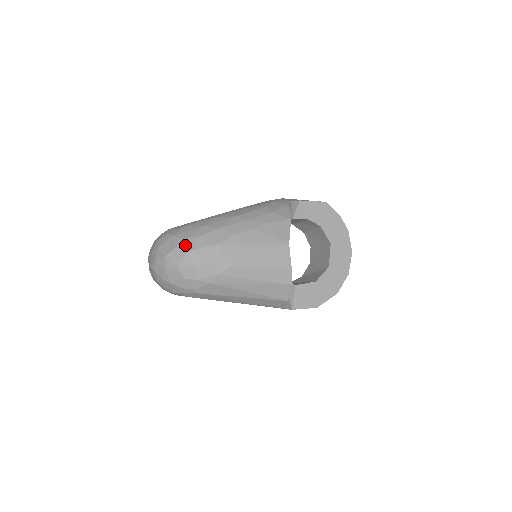
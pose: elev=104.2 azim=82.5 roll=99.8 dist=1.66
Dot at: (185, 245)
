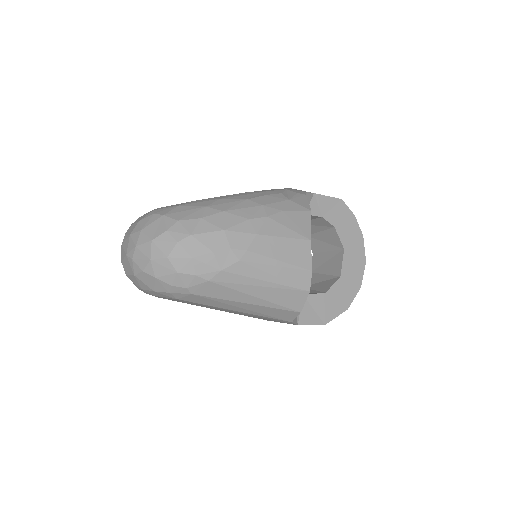
Dot at: (181, 228)
